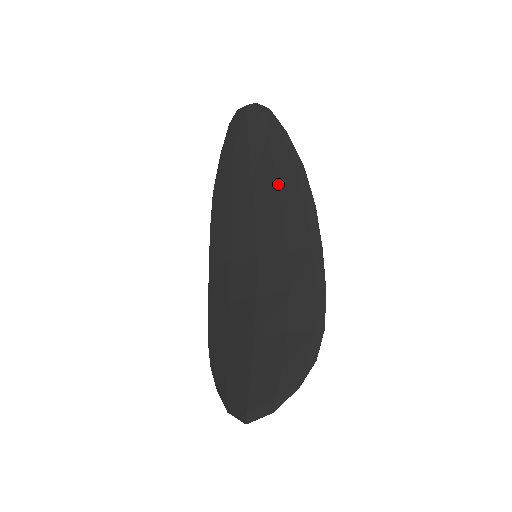
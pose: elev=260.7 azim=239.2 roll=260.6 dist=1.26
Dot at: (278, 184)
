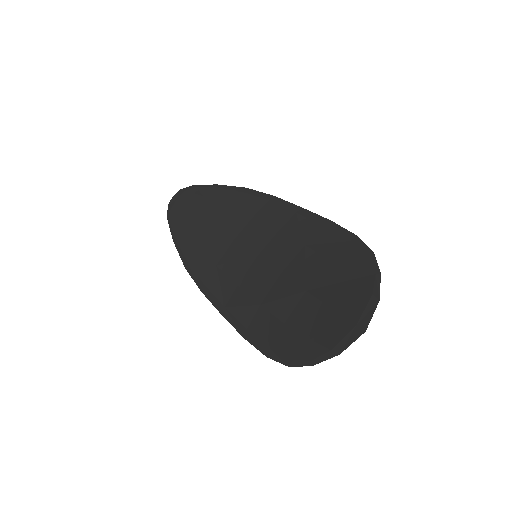
Dot at: (234, 209)
